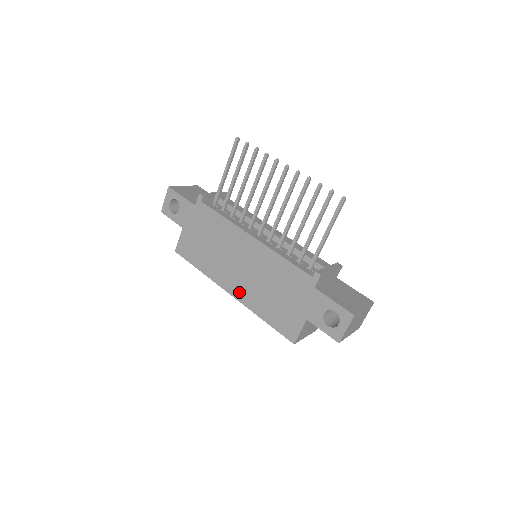
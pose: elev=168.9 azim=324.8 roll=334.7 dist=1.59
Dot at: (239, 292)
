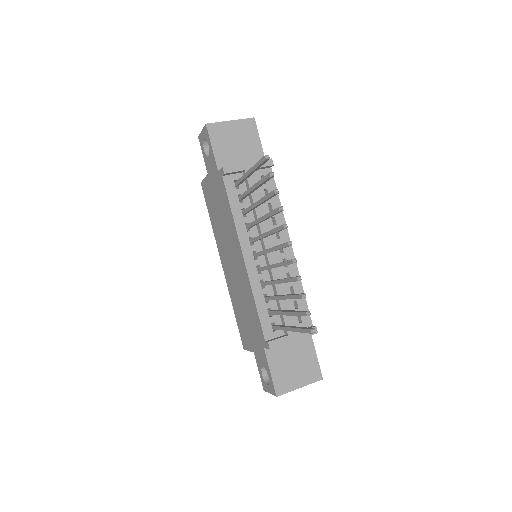
Dot at: (227, 274)
